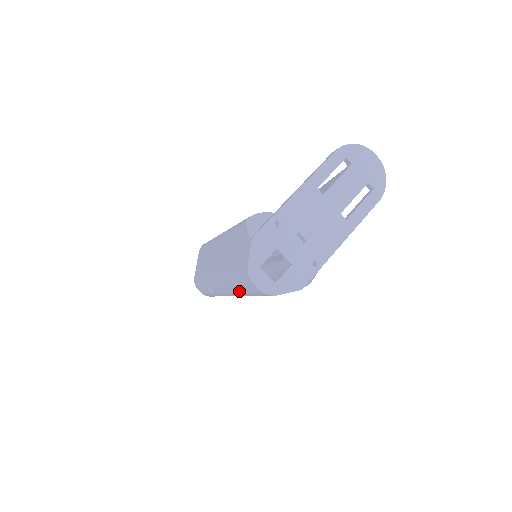
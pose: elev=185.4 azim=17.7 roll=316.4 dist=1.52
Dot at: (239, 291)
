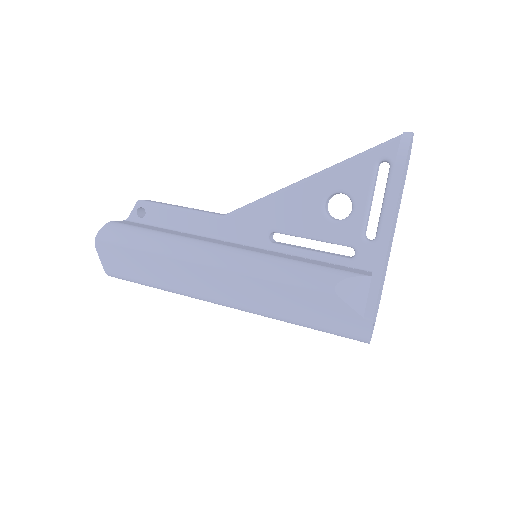
Dot at: occluded
